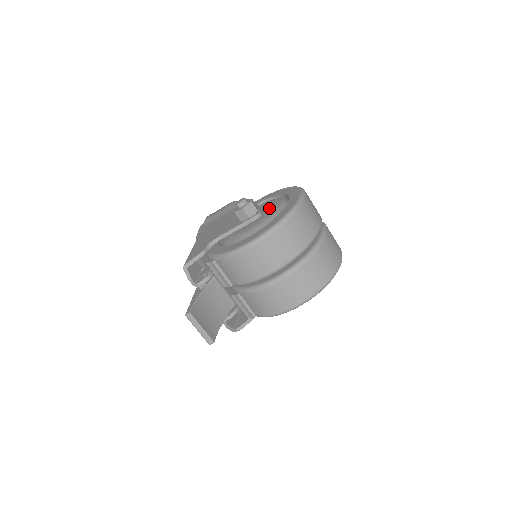
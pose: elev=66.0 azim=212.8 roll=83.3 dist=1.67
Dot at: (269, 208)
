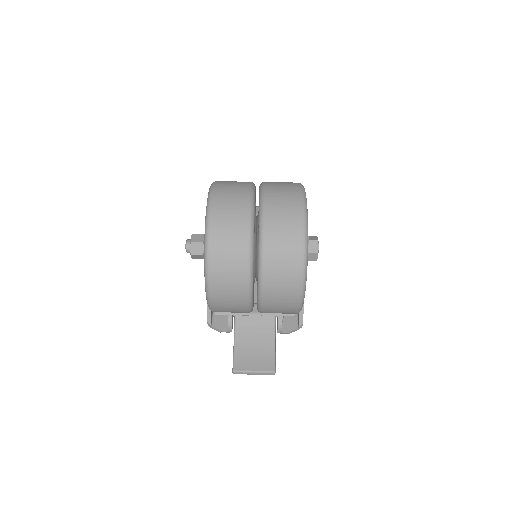
Dot at: occluded
